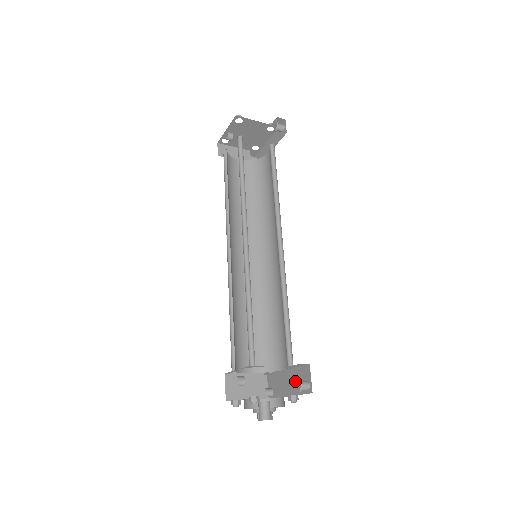
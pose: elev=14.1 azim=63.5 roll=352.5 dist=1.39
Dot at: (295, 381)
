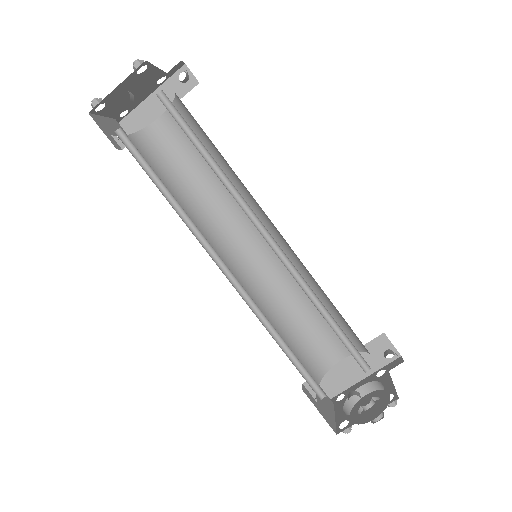
Dot at: occluded
